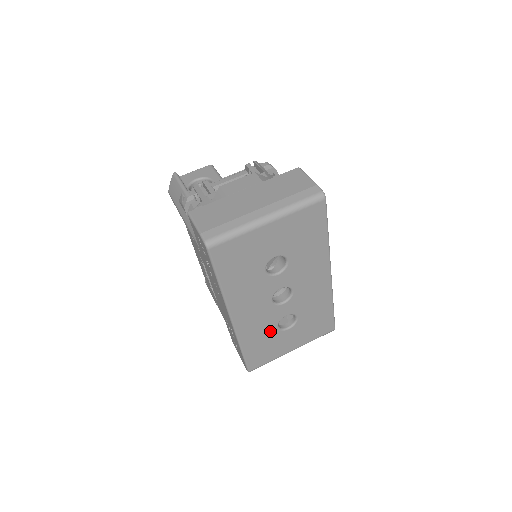
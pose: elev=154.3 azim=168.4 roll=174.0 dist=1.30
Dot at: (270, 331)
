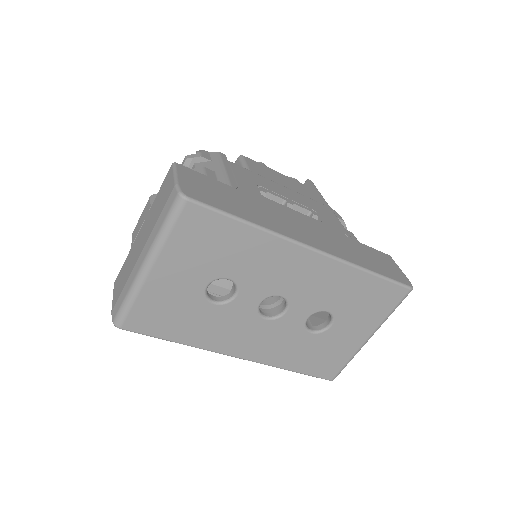
Dot at: (306, 341)
